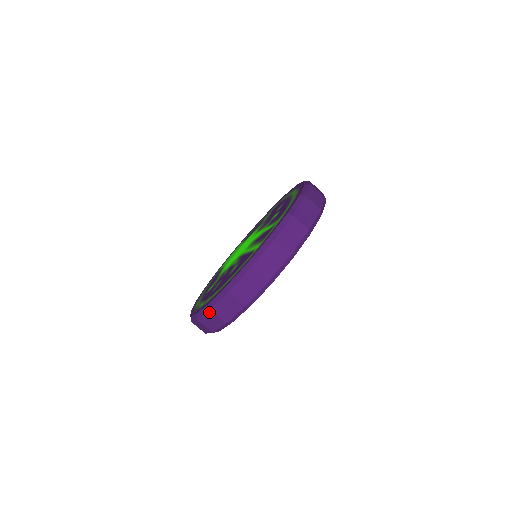
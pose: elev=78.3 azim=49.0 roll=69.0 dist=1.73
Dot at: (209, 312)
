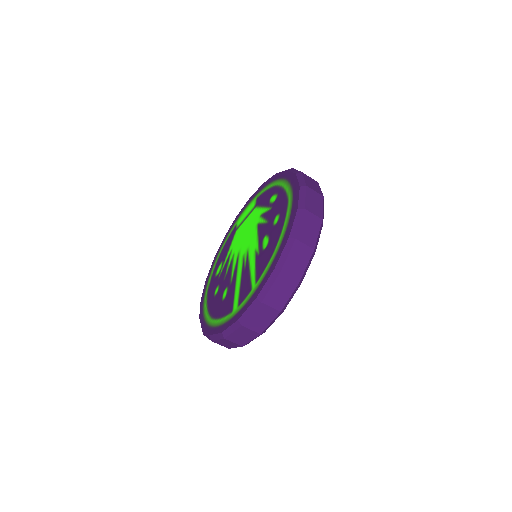
Dot at: occluded
